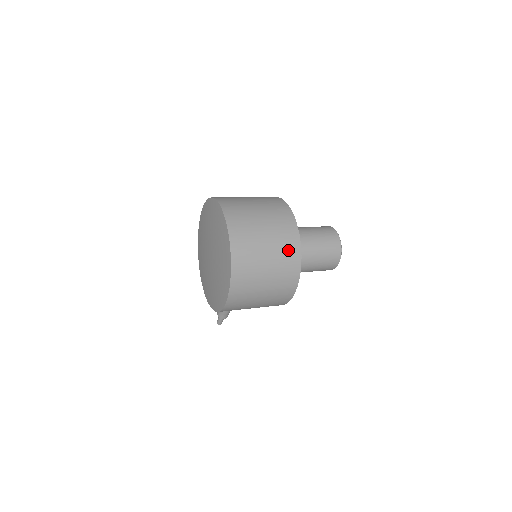
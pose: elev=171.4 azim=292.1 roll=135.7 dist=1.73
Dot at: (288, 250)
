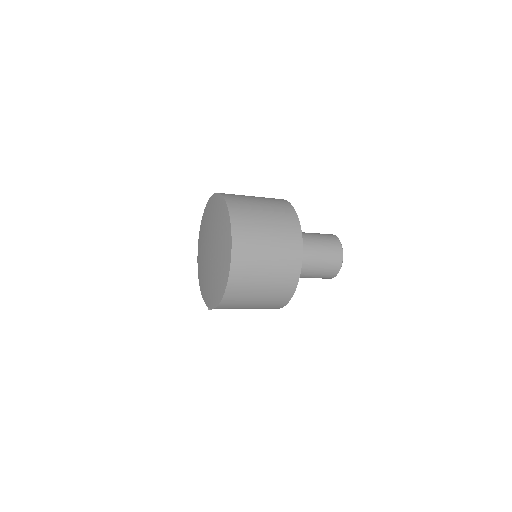
Dot at: (289, 261)
